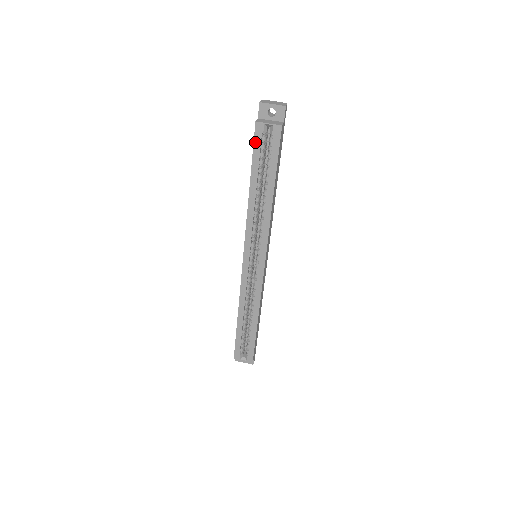
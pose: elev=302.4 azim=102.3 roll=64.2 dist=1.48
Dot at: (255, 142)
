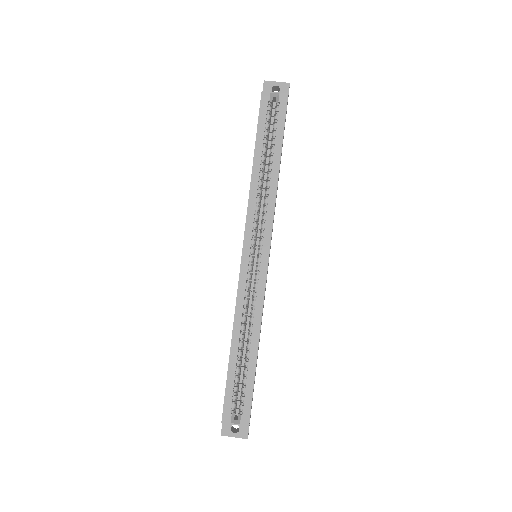
Dot at: (261, 111)
